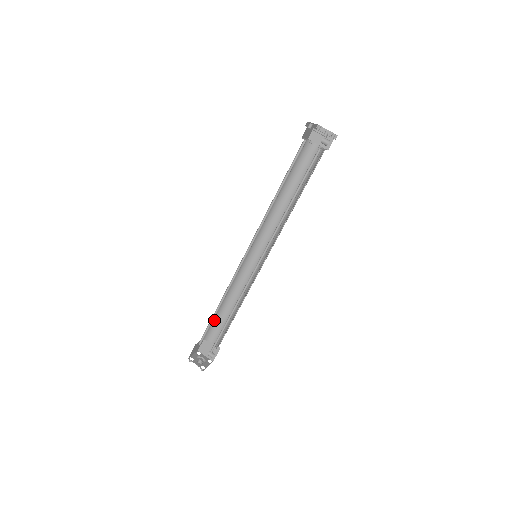
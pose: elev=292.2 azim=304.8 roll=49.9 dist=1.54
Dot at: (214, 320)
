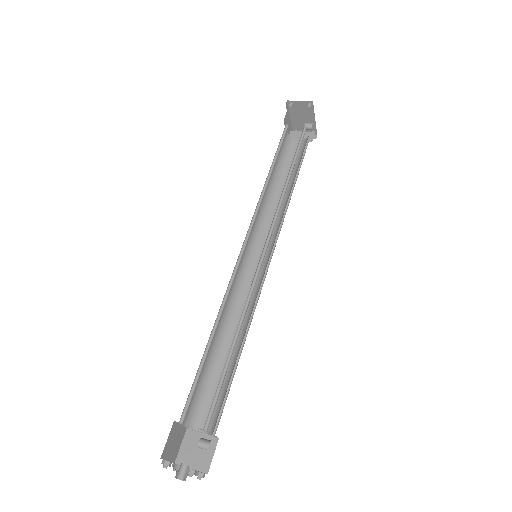
Dot at: (202, 380)
